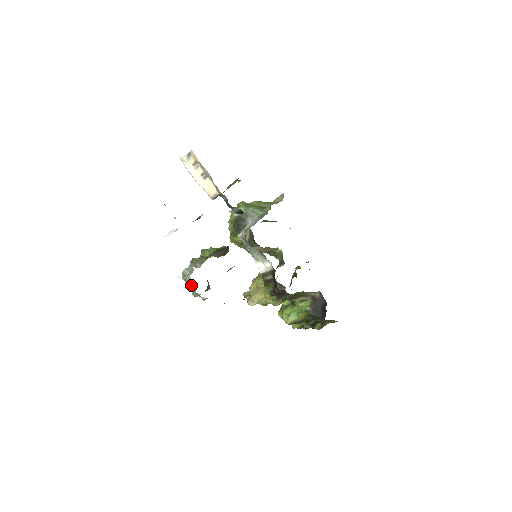
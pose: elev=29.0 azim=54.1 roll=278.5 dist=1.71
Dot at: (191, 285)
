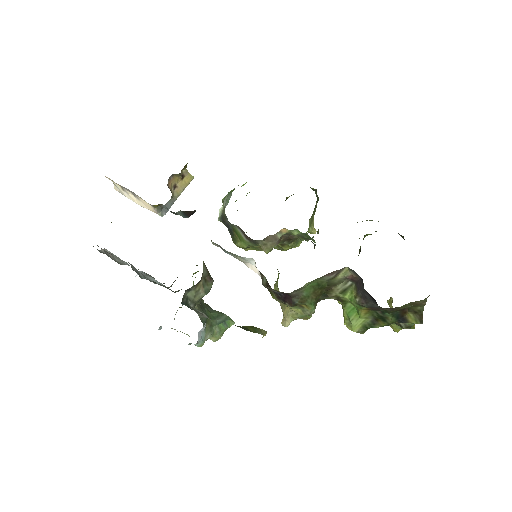
Dot at: (182, 332)
